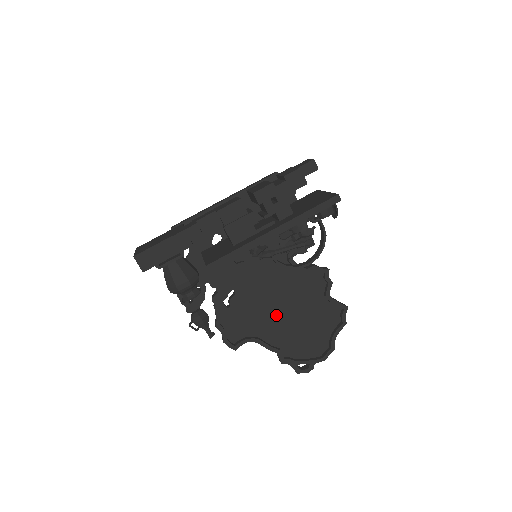
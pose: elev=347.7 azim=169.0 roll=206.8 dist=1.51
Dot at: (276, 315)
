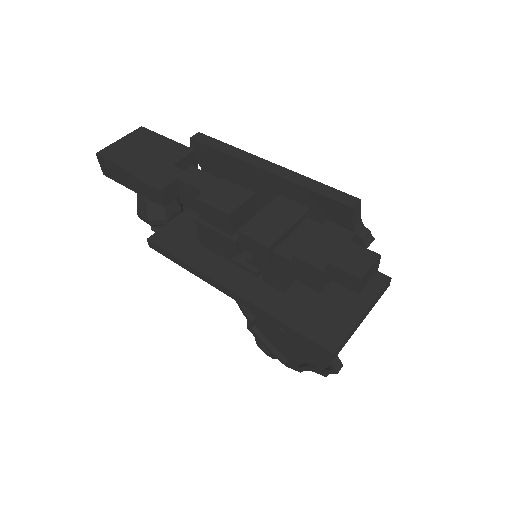
Dot at: occluded
